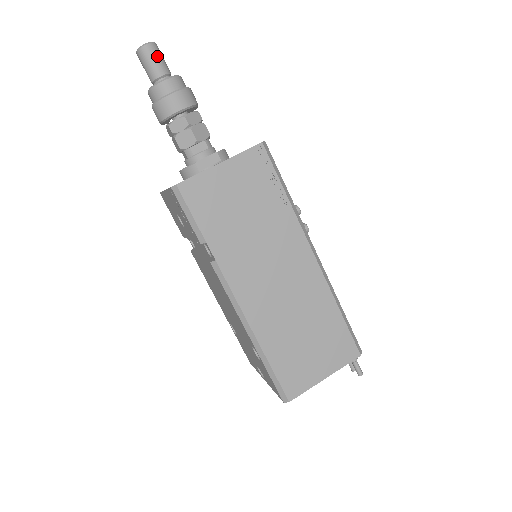
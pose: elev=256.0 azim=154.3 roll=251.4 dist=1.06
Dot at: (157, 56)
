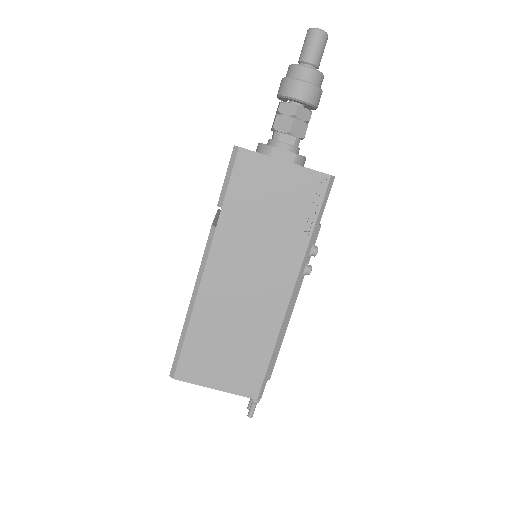
Dot at: (320, 45)
